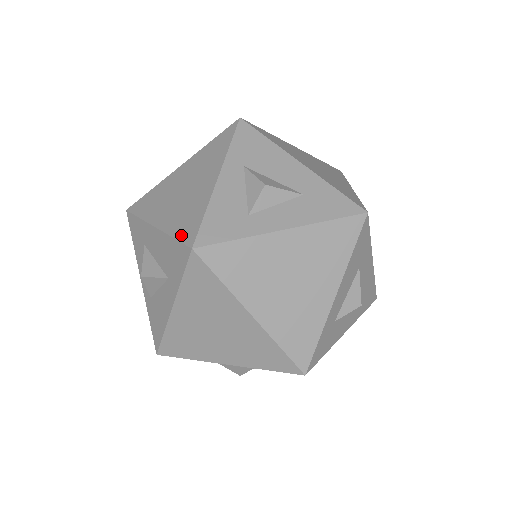
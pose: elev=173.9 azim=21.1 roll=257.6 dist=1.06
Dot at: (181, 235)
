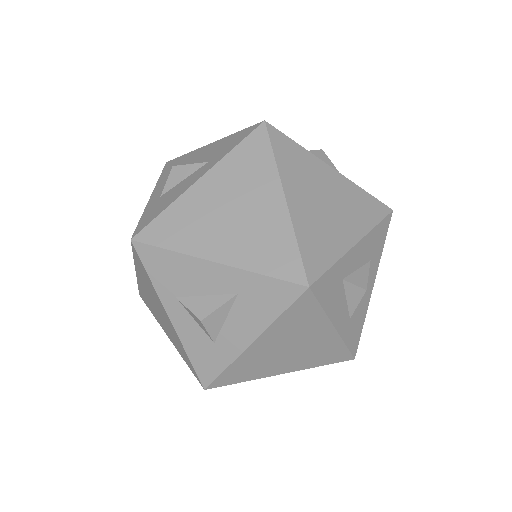
Dot at: occluded
